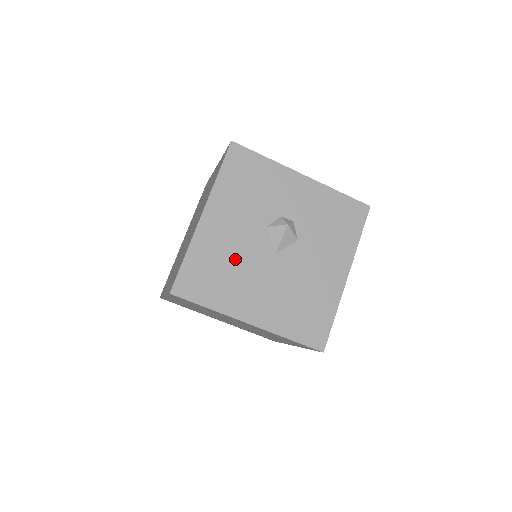
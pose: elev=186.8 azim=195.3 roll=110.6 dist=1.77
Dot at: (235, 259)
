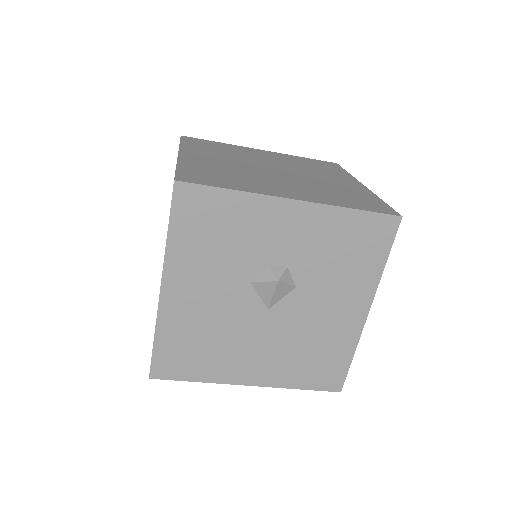
Dot at: (217, 328)
